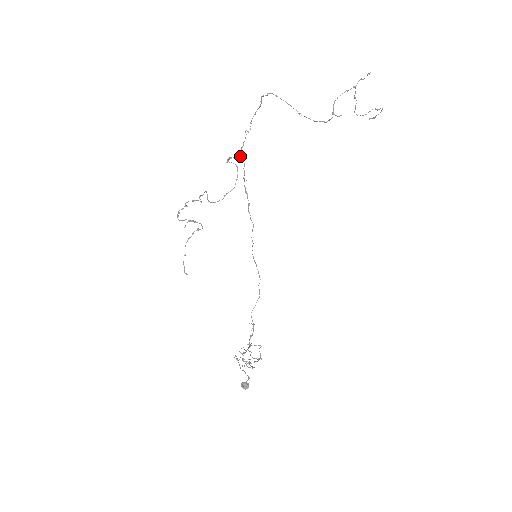
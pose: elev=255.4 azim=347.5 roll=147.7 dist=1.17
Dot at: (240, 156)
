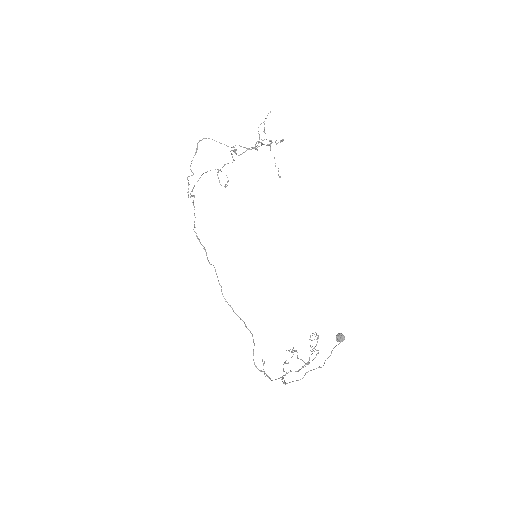
Dot at: (192, 196)
